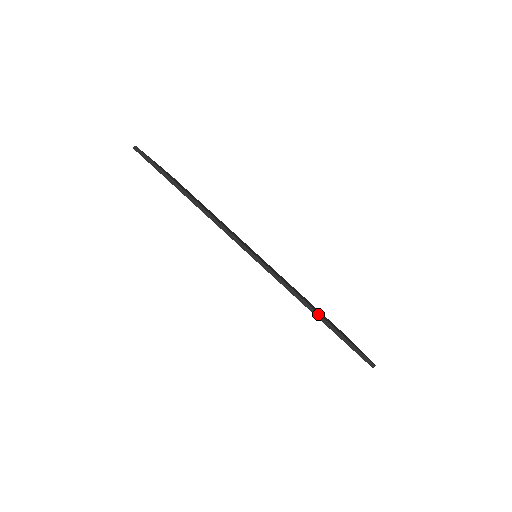
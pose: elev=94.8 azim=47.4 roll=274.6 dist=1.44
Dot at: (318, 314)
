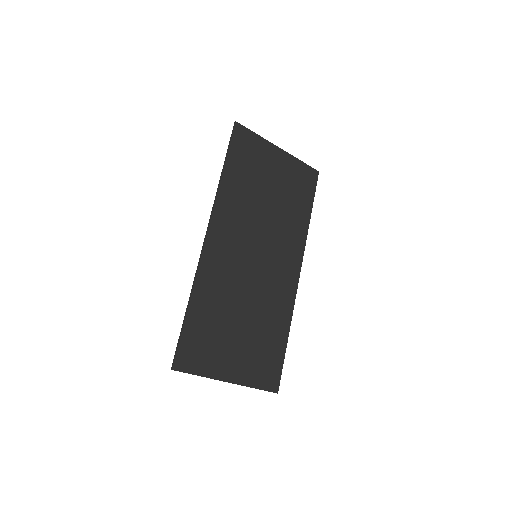
Dot at: (188, 305)
